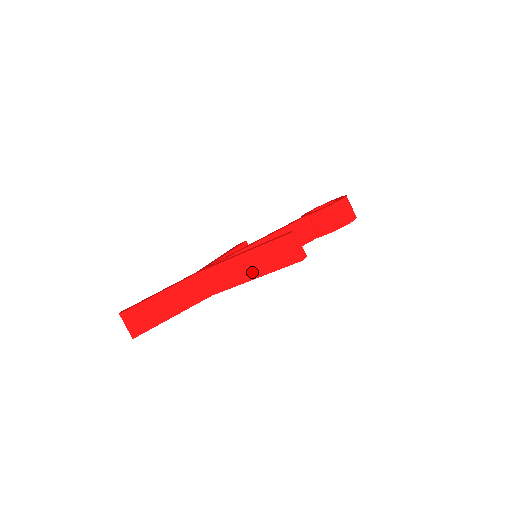
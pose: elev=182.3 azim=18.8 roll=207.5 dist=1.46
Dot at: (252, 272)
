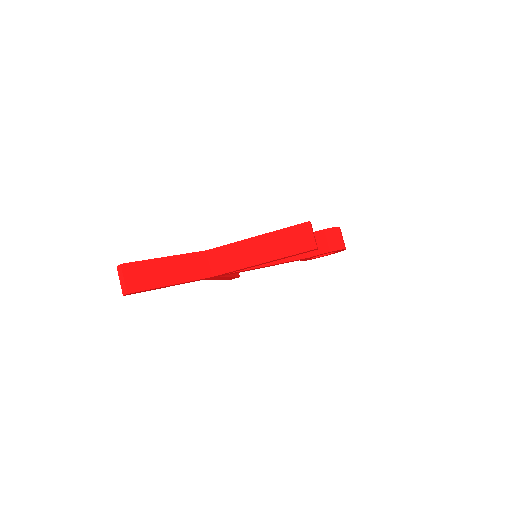
Dot at: (262, 256)
